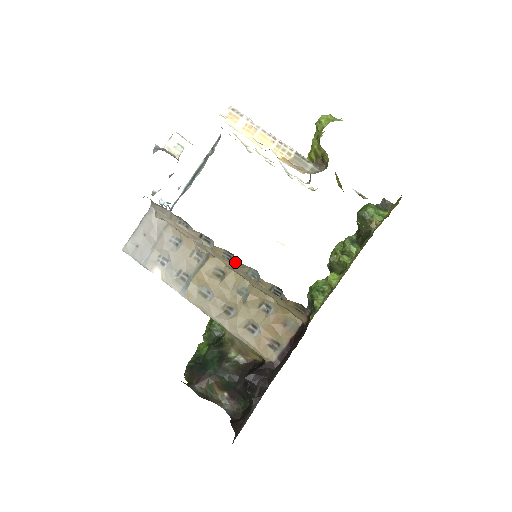
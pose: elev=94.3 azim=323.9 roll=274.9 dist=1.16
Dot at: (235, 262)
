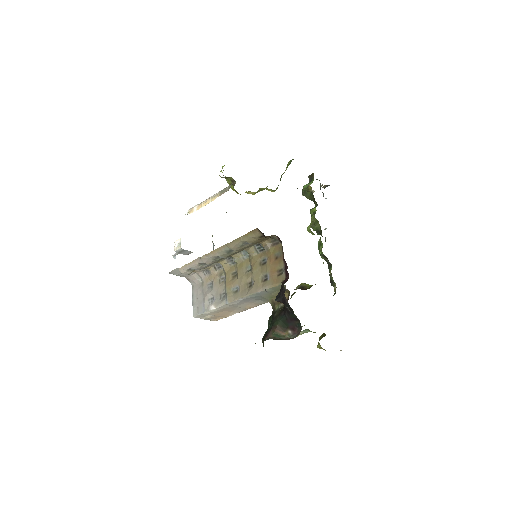
Dot at: (233, 259)
